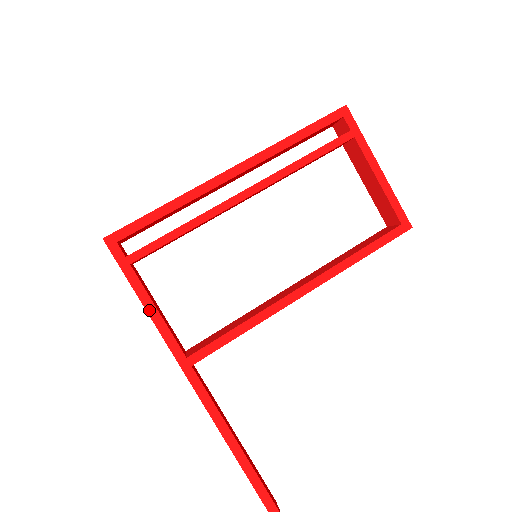
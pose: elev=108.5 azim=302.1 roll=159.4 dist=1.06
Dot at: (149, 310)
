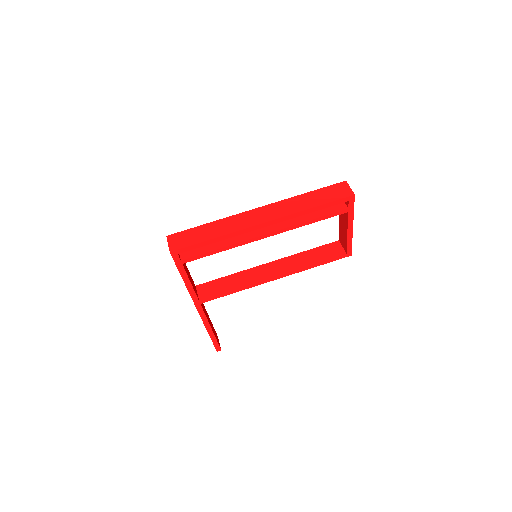
Dot at: (186, 283)
